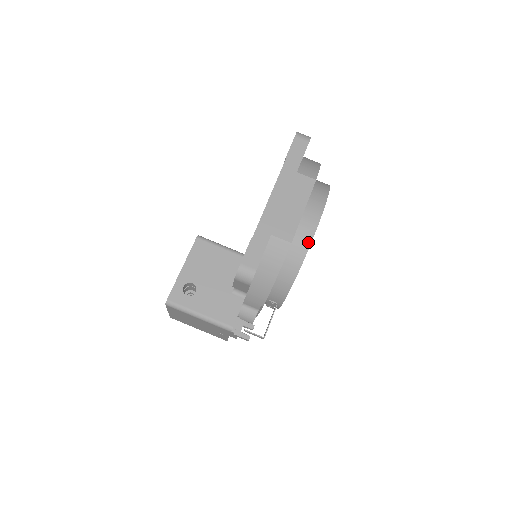
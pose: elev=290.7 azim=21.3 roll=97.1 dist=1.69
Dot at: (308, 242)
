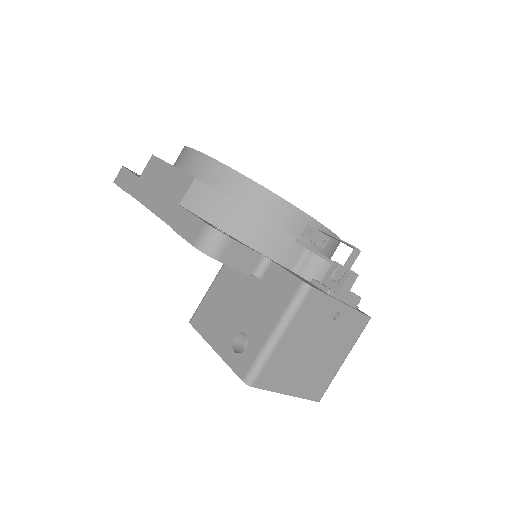
Dot at: (212, 163)
